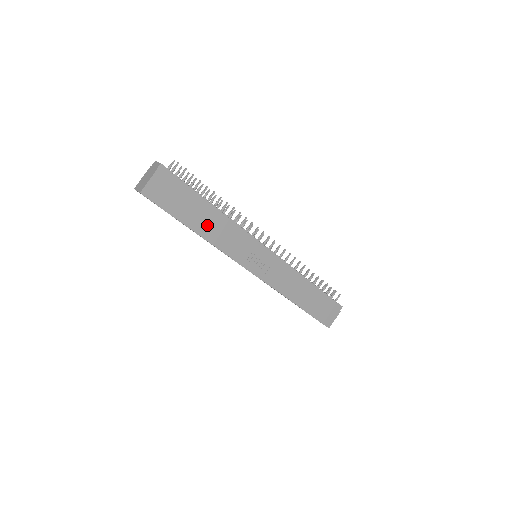
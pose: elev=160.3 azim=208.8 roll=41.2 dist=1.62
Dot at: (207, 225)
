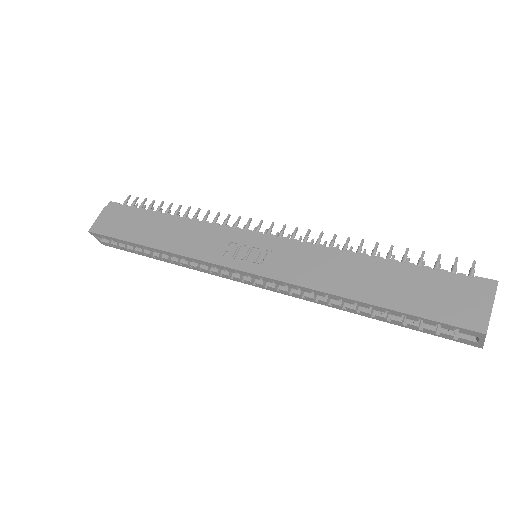
Dot at: (163, 235)
